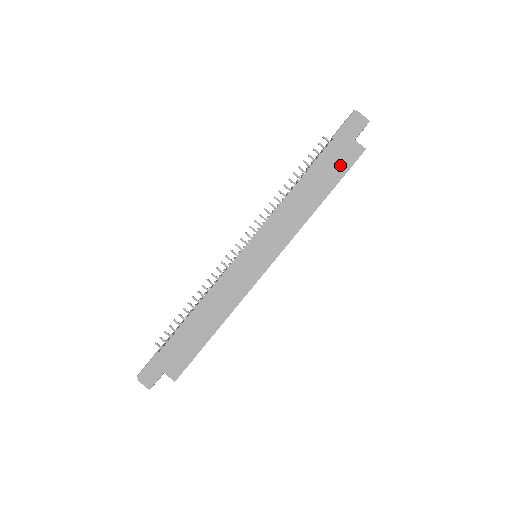
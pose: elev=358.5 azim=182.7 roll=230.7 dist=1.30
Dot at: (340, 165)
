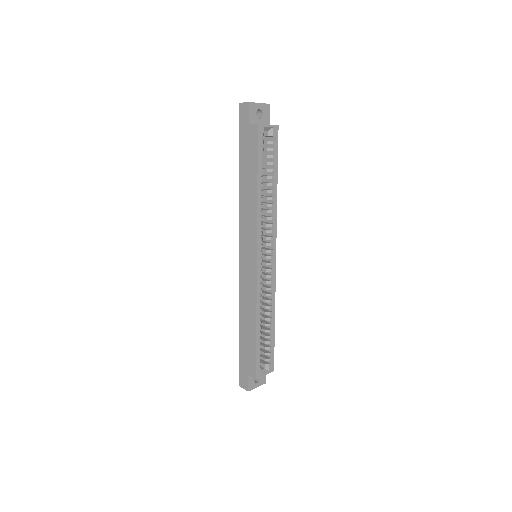
Dot at: (252, 151)
